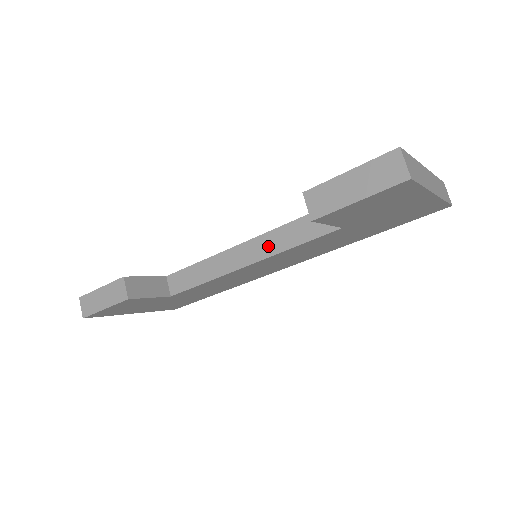
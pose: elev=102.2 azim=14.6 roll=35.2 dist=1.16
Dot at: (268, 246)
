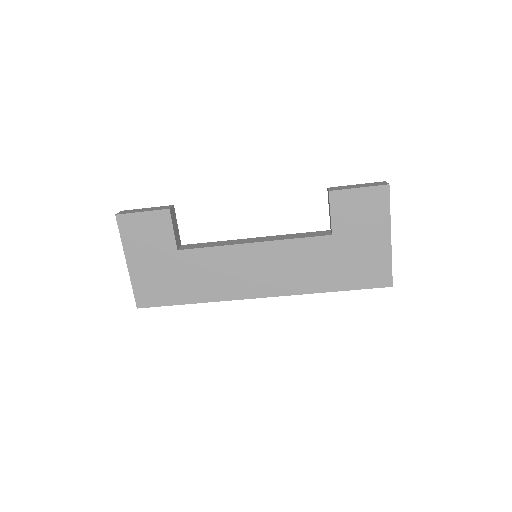
Dot at: (276, 238)
